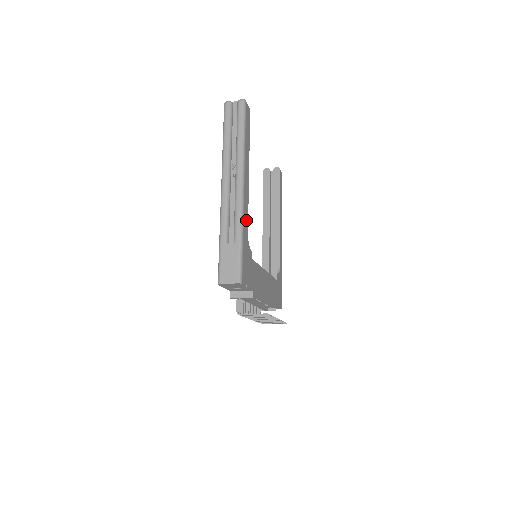
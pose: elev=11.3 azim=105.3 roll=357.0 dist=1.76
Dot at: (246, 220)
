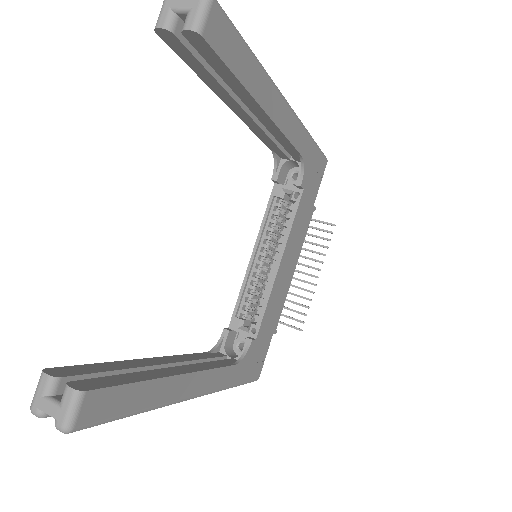
Dot at: (224, 375)
